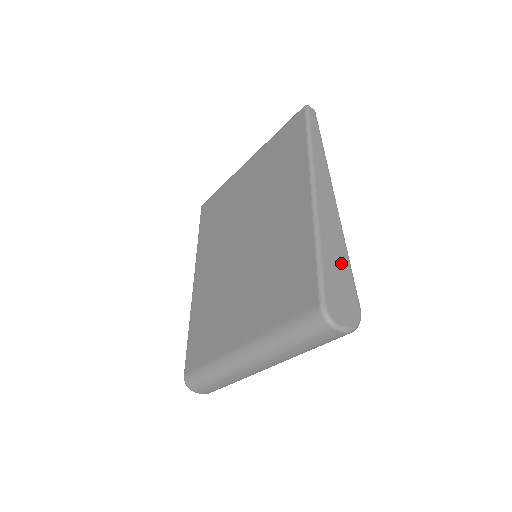
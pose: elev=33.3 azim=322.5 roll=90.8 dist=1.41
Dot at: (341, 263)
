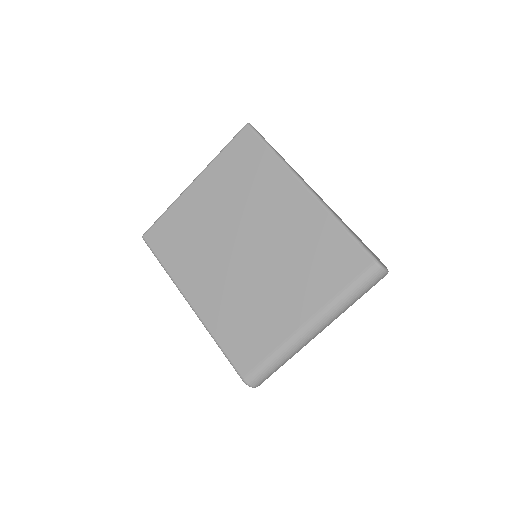
Dot at: (353, 232)
